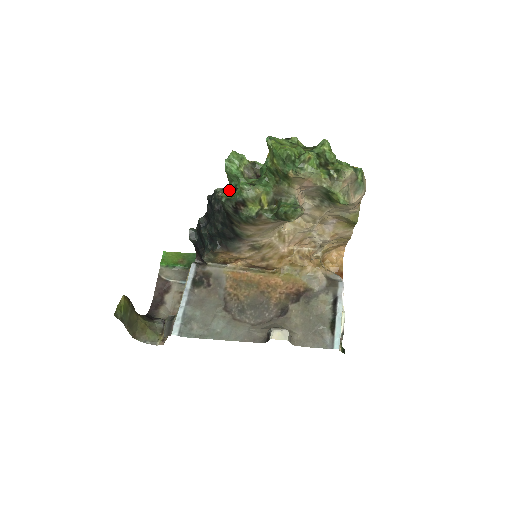
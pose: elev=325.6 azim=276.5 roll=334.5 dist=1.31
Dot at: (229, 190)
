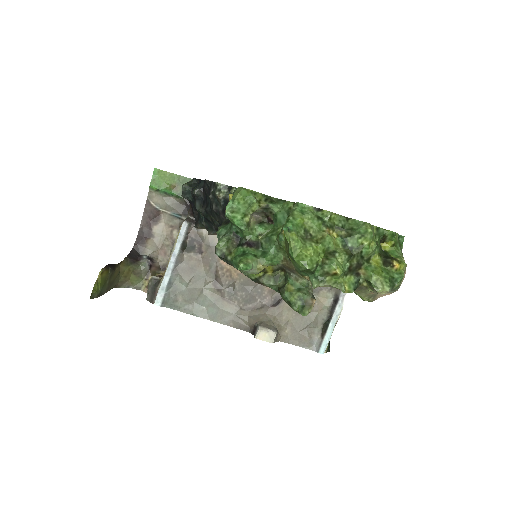
Dot at: (227, 240)
